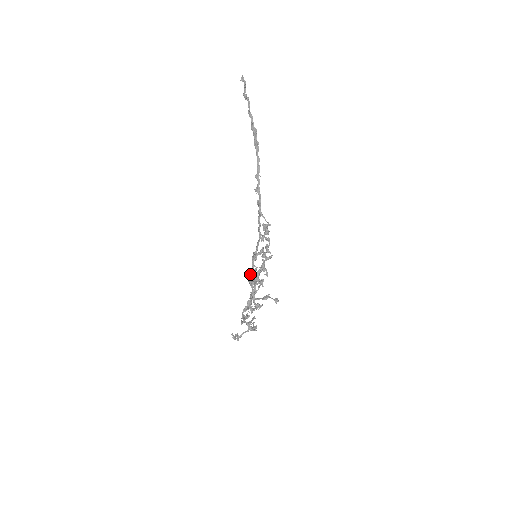
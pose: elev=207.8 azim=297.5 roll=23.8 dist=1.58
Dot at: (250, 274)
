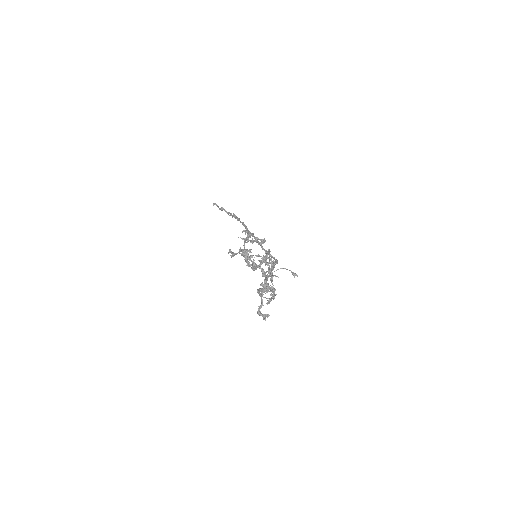
Dot at: occluded
